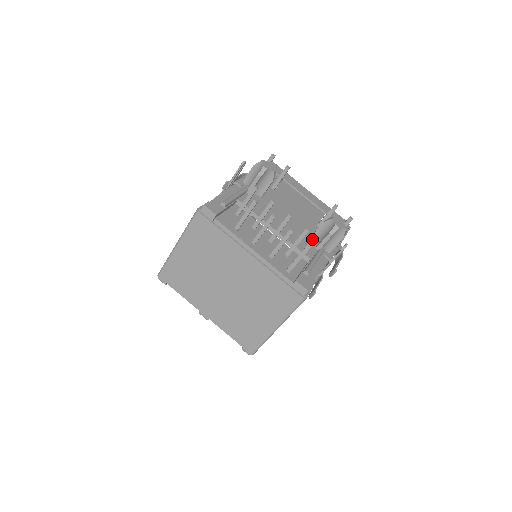
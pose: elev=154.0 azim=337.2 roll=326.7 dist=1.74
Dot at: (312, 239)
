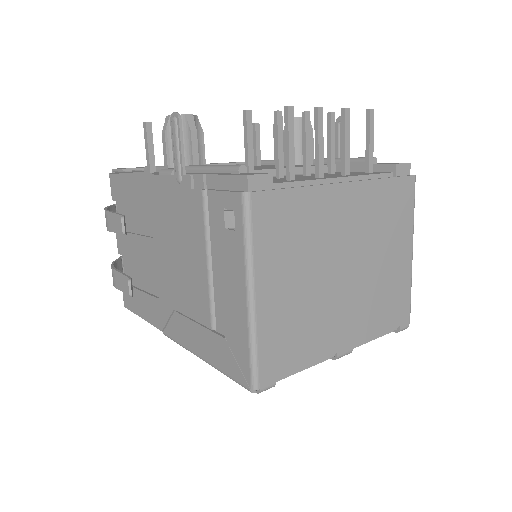
Dot at: occluded
